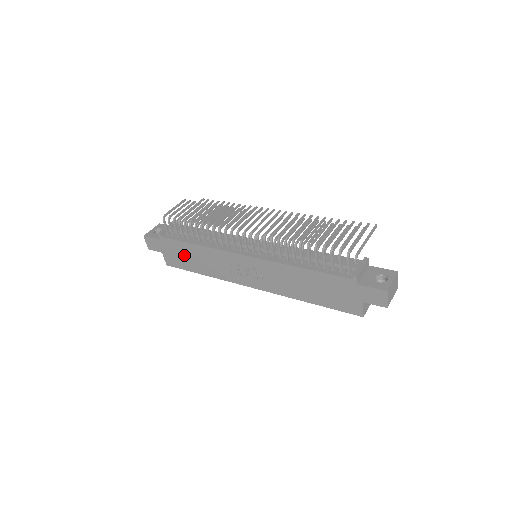
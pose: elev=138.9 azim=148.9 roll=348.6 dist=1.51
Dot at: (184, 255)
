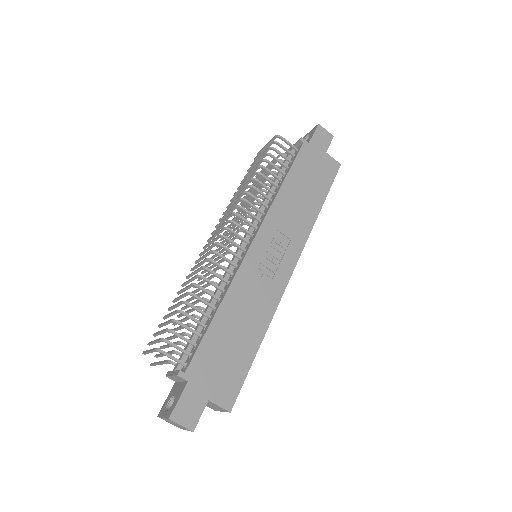
Dot at: (225, 350)
